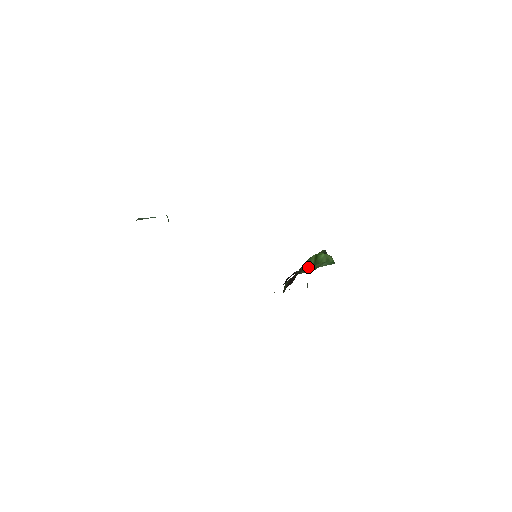
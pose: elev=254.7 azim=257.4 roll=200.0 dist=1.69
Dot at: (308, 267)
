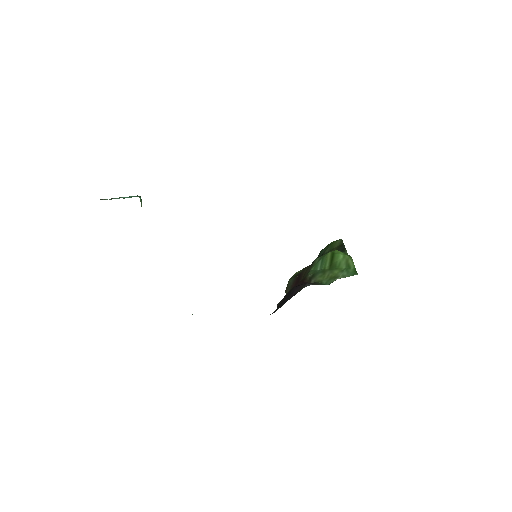
Dot at: (321, 272)
